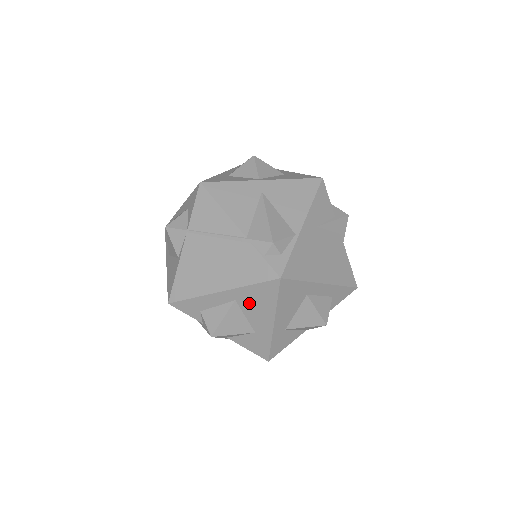
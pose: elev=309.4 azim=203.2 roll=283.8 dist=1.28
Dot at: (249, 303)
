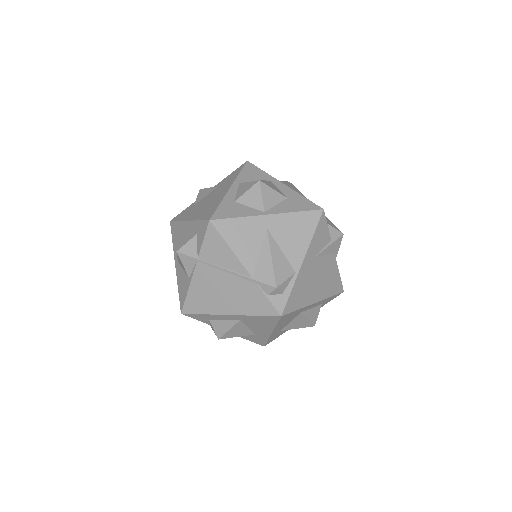
Dot at: (252, 322)
